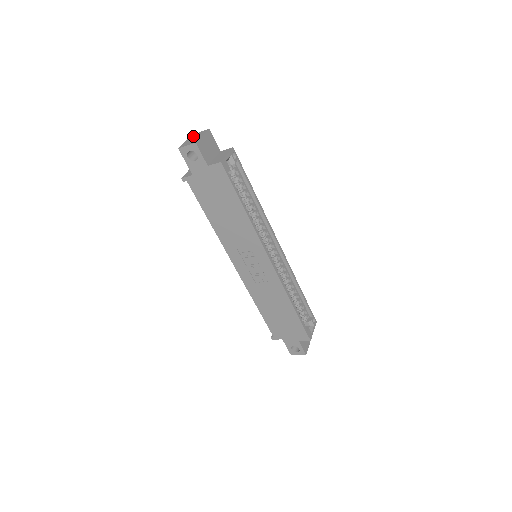
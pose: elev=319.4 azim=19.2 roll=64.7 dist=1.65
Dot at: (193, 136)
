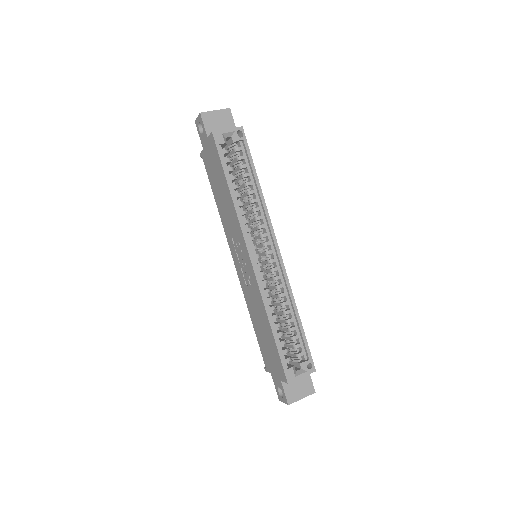
Dot at: occluded
